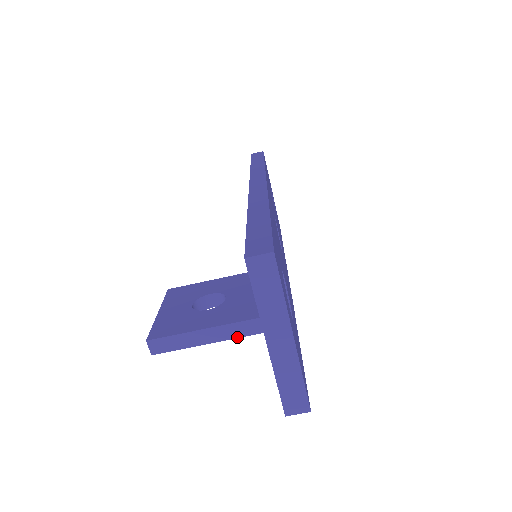
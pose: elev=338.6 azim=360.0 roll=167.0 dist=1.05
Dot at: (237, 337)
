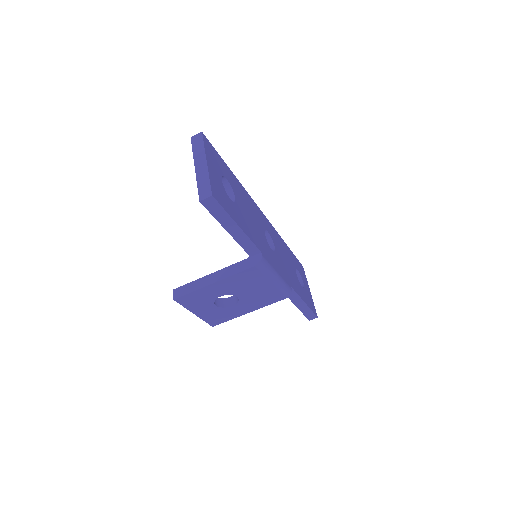
Dot at: (226, 277)
